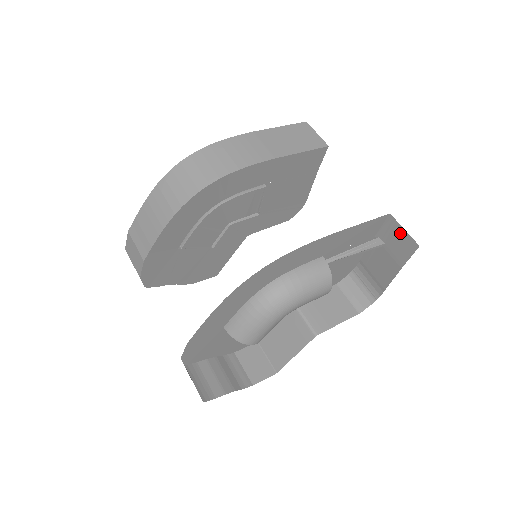
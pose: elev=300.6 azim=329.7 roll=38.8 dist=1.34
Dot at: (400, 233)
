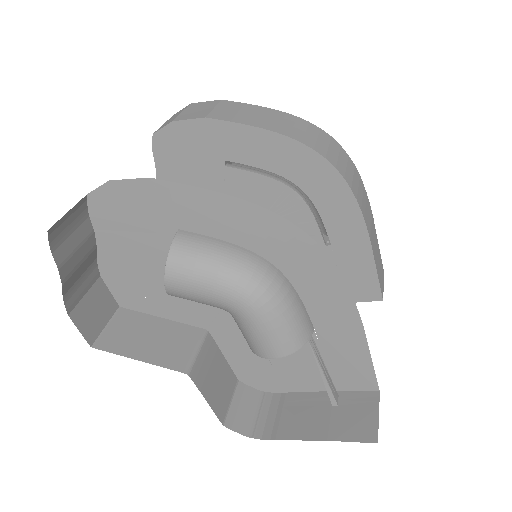
Dot at: (370, 414)
